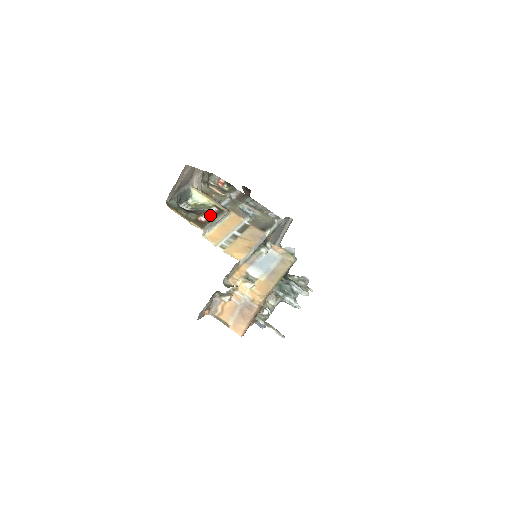
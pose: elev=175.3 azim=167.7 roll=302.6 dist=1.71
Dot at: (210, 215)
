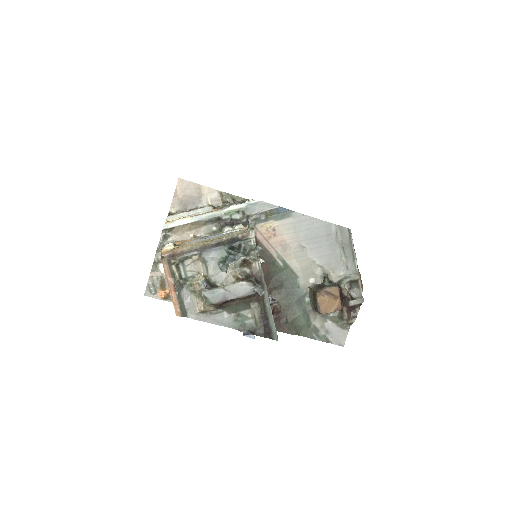
Dot at: (188, 210)
